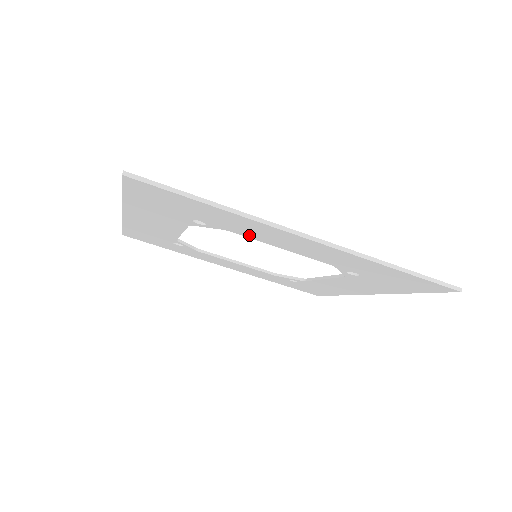
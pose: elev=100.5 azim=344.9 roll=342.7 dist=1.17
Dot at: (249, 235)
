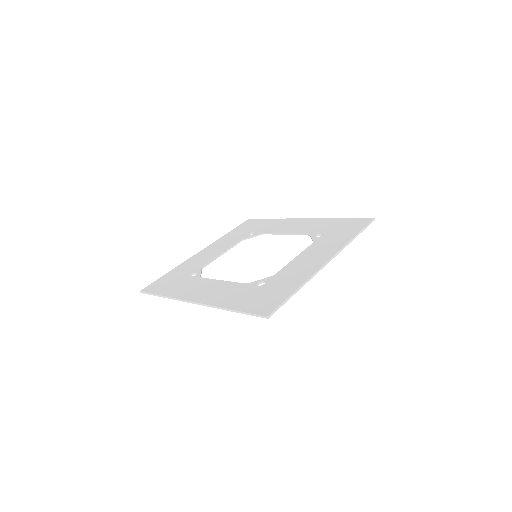
Dot at: (287, 271)
